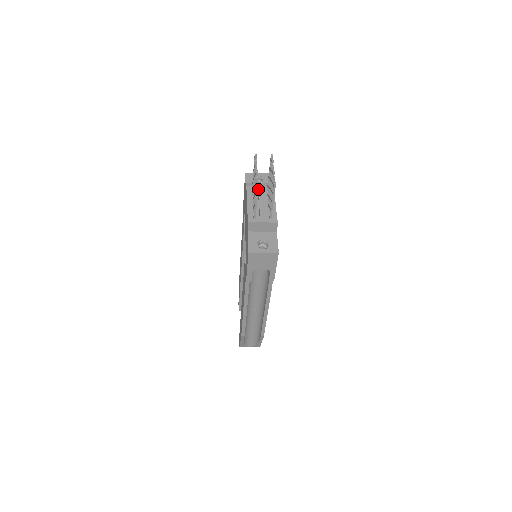
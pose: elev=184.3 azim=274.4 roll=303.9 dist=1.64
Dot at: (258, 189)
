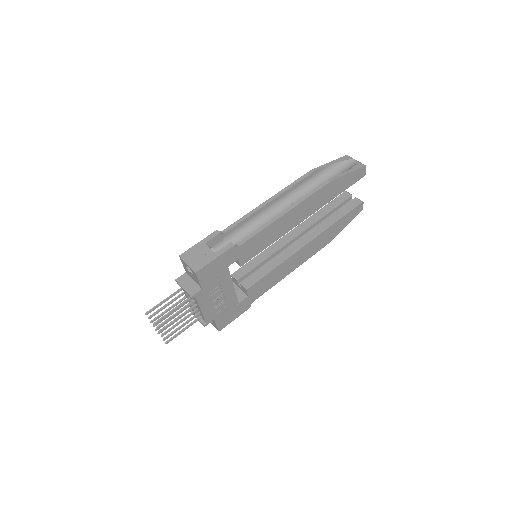
Dot at: occluded
